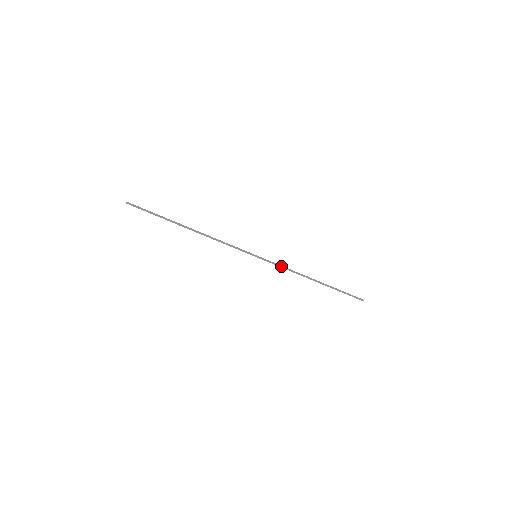
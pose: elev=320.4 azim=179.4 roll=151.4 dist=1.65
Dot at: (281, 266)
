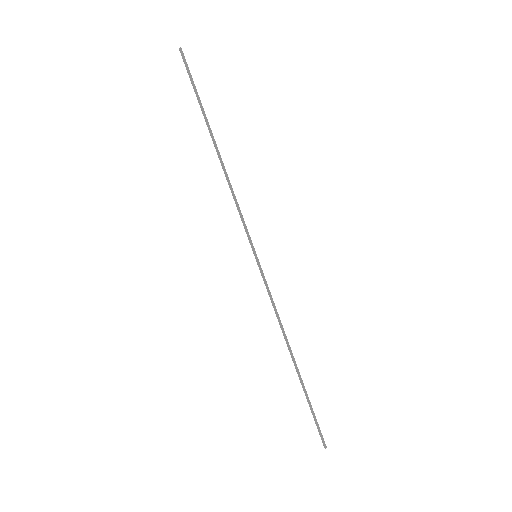
Dot at: (272, 298)
